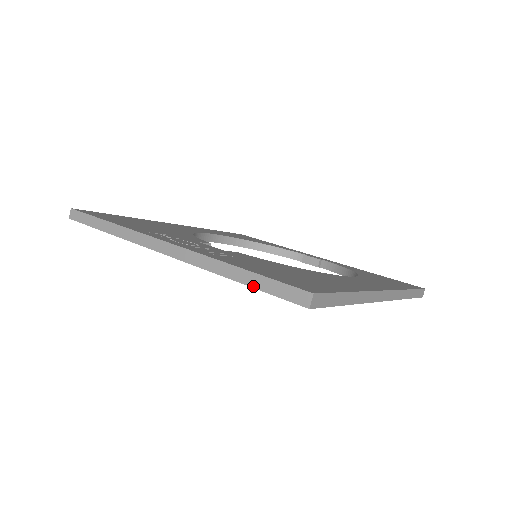
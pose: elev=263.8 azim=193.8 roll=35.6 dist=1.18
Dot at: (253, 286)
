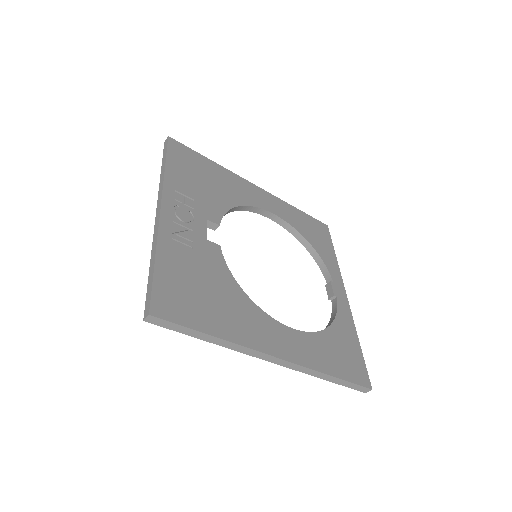
Dot at: (148, 279)
